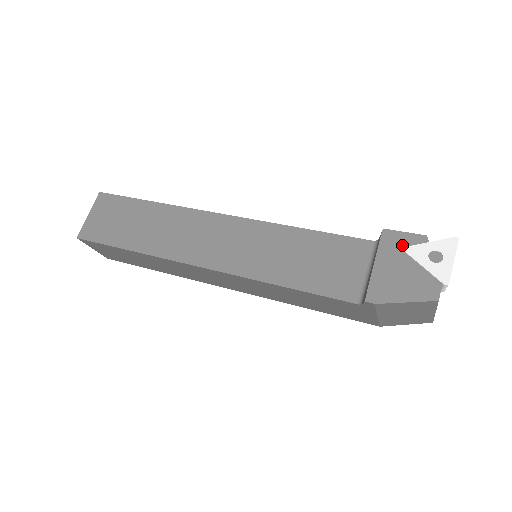
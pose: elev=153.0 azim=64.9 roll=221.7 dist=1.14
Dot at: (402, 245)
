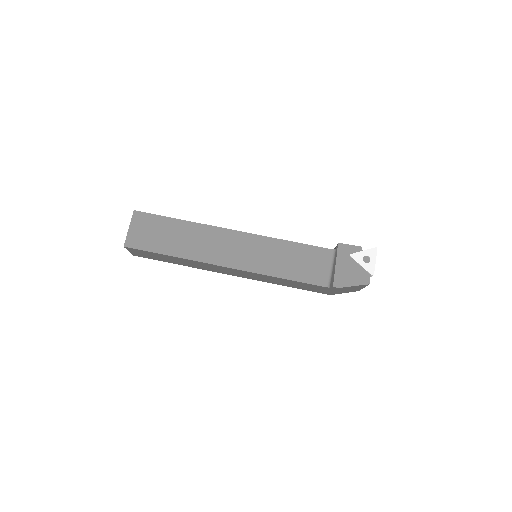
Dot at: (349, 253)
